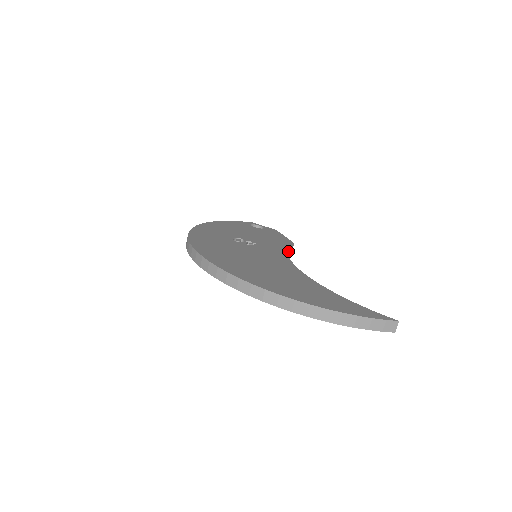
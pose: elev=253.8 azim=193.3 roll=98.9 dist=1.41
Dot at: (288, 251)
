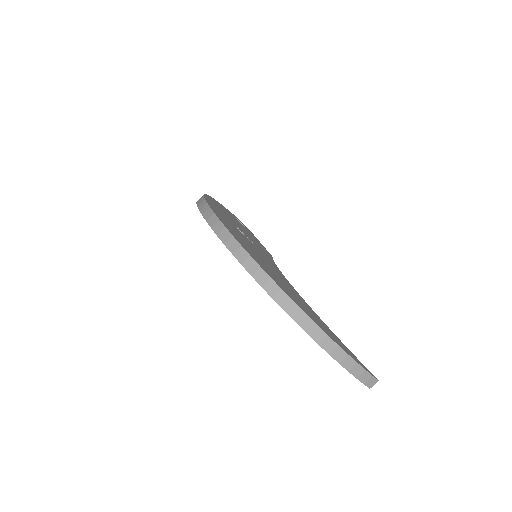
Dot at: occluded
